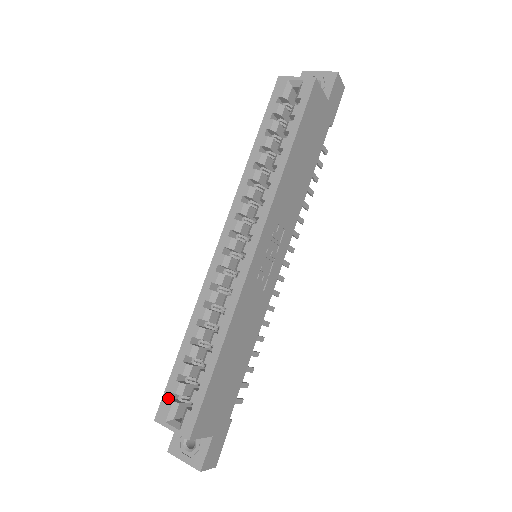
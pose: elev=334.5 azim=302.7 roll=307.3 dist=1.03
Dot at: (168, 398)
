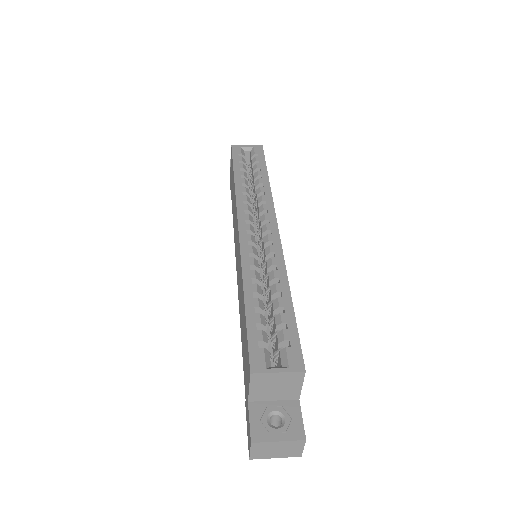
Dot at: (256, 347)
